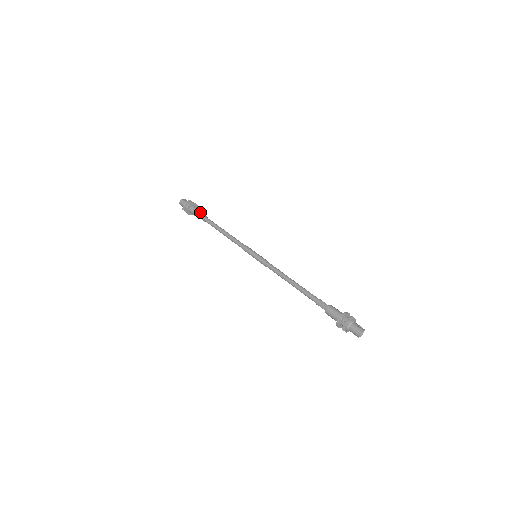
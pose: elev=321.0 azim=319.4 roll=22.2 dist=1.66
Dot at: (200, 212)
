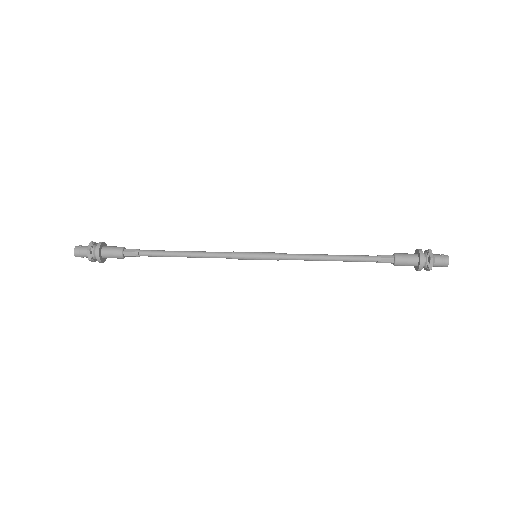
Dot at: (123, 249)
